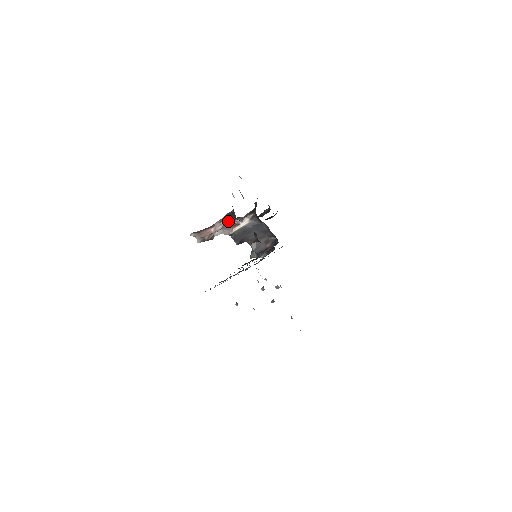
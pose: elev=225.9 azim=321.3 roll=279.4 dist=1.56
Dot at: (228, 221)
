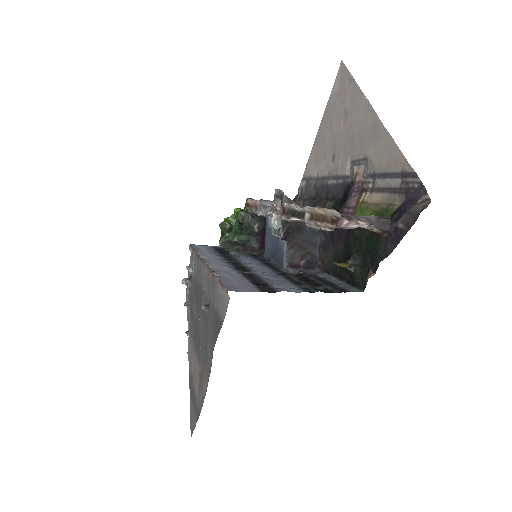
Dot at: (373, 228)
